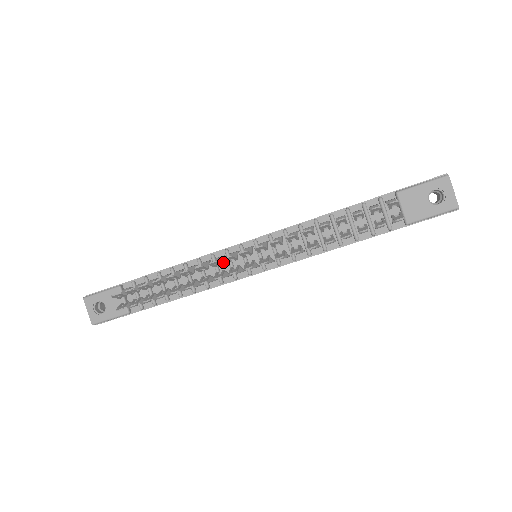
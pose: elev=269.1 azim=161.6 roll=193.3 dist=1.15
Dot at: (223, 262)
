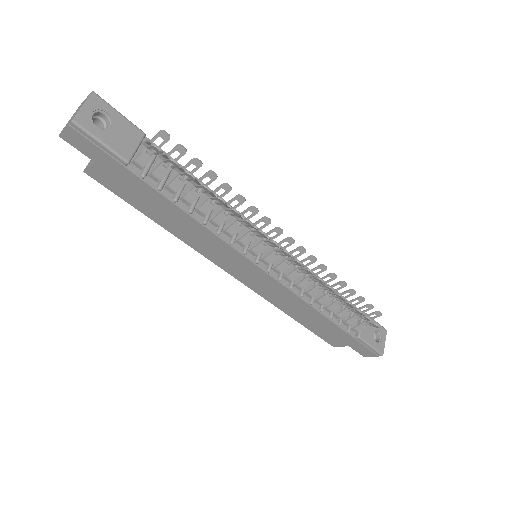
Dot at: (244, 230)
